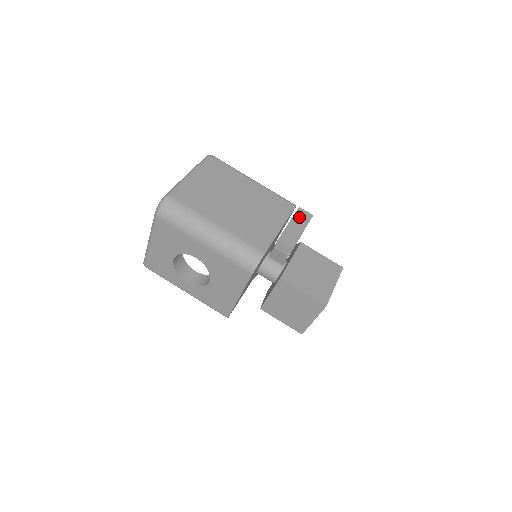
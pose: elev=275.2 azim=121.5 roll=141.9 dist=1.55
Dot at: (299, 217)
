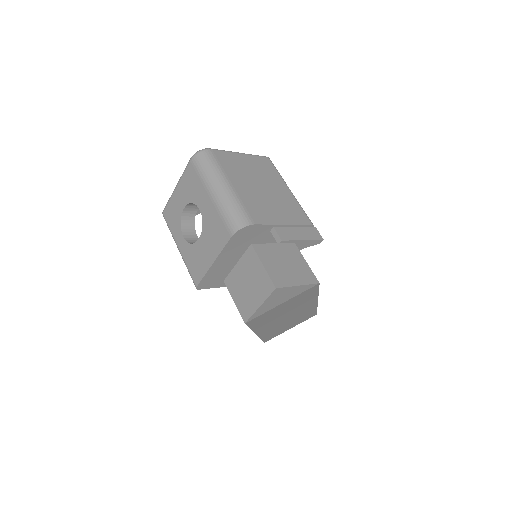
Dot at: (309, 231)
